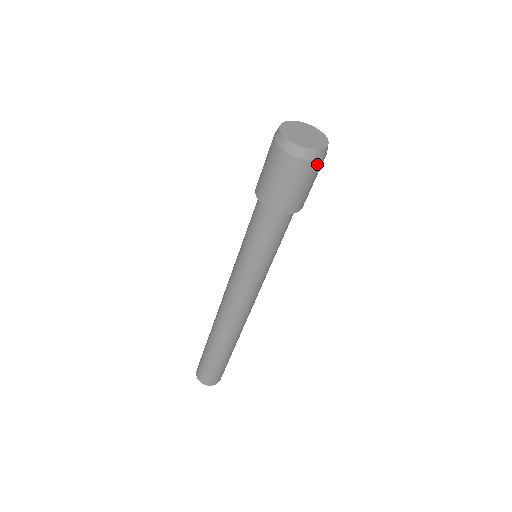
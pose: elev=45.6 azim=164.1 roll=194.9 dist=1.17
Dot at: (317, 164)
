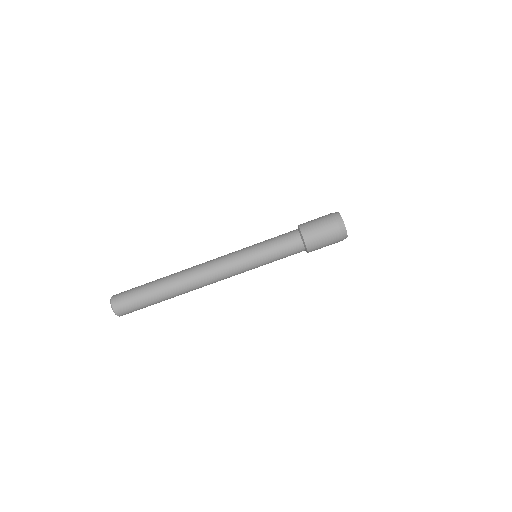
Dot at: (336, 226)
